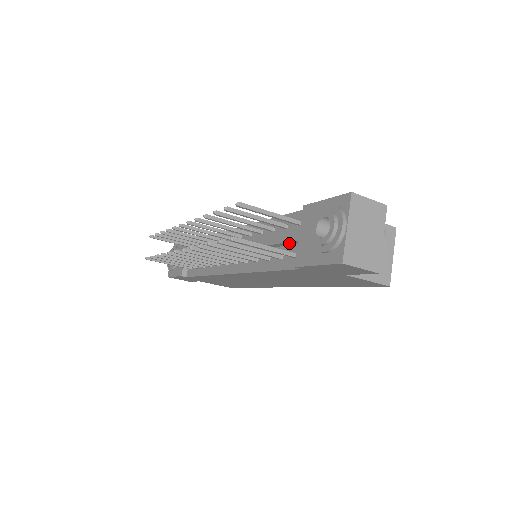
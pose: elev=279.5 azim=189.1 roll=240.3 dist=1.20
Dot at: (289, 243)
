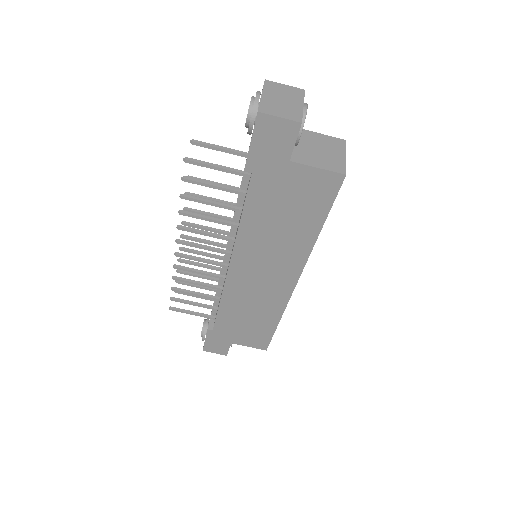
Dot at: occluded
